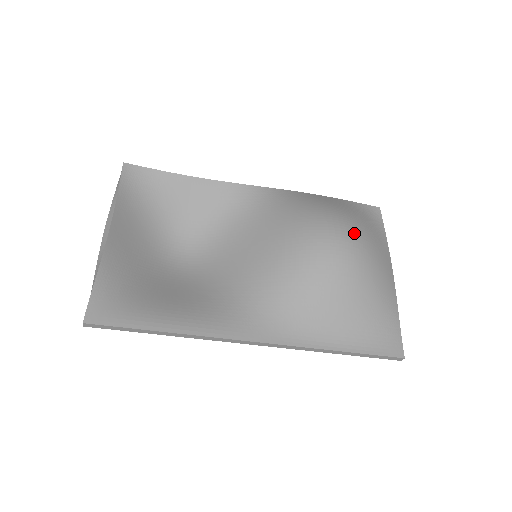
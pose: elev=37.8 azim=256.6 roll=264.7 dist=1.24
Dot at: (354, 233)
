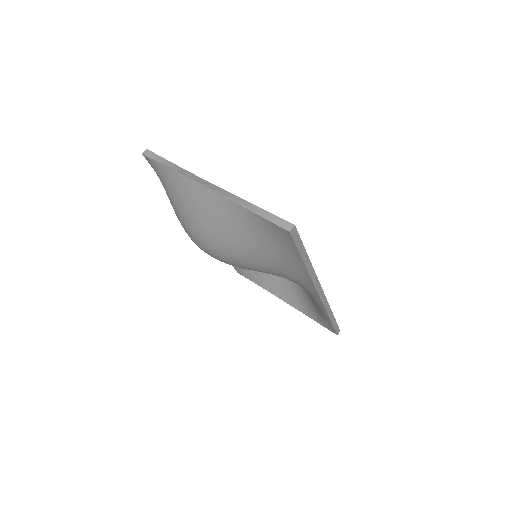
Dot at: occluded
